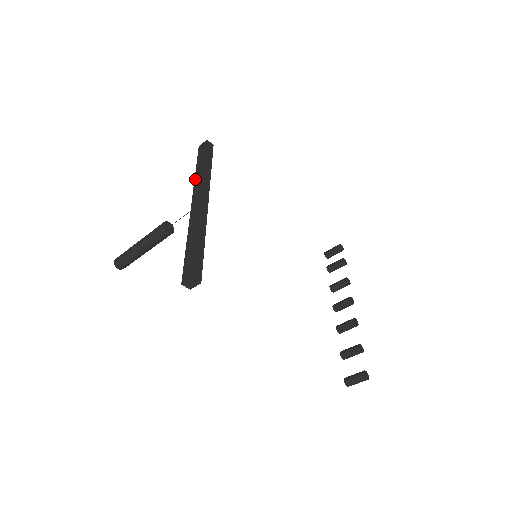
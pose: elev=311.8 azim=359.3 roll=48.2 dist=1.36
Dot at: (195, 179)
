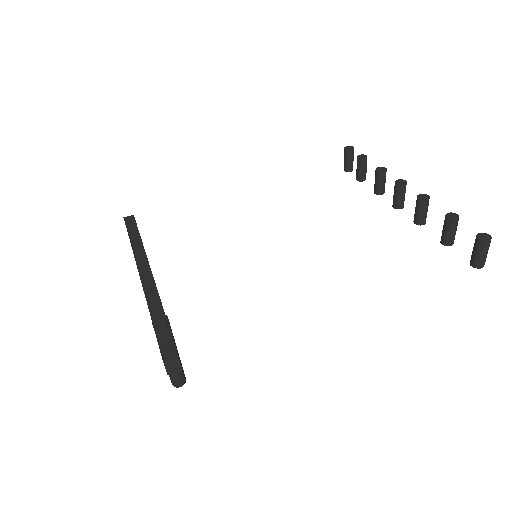
Dot at: occluded
